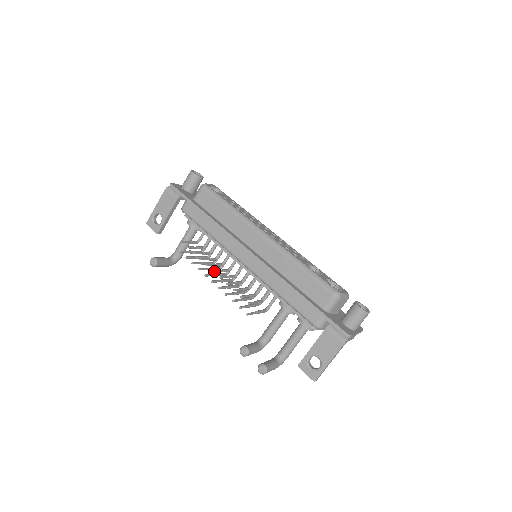
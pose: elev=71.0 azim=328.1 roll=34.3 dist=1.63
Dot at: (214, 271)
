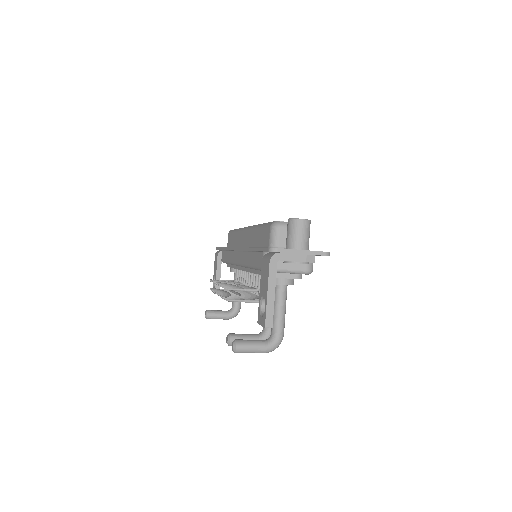
Dot at: occluded
